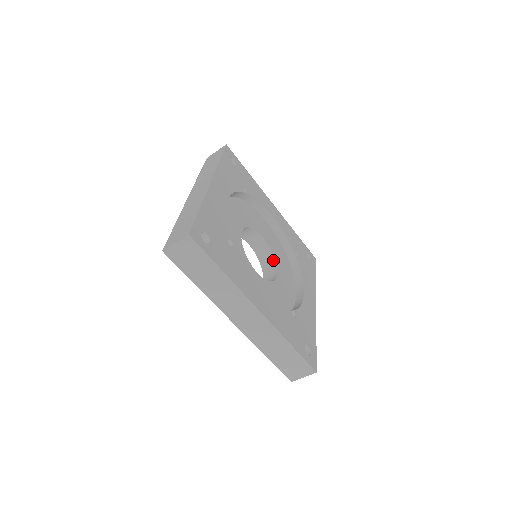
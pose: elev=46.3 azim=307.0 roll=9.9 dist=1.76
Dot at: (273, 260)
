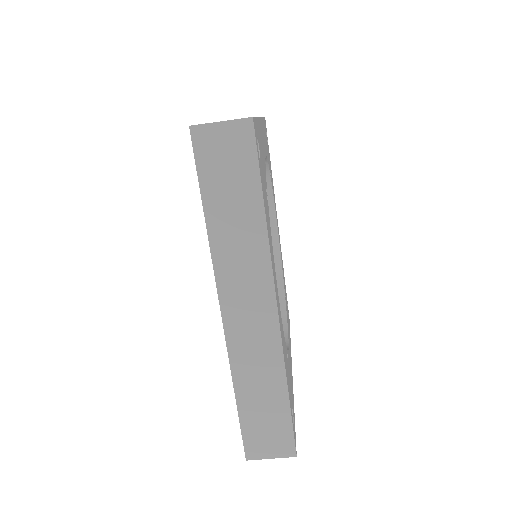
Dot at: occluded
